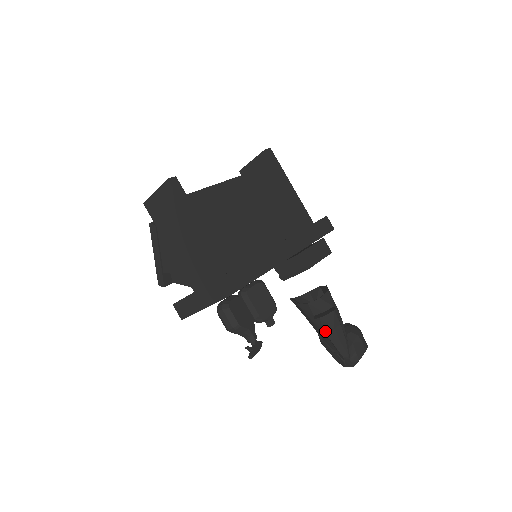
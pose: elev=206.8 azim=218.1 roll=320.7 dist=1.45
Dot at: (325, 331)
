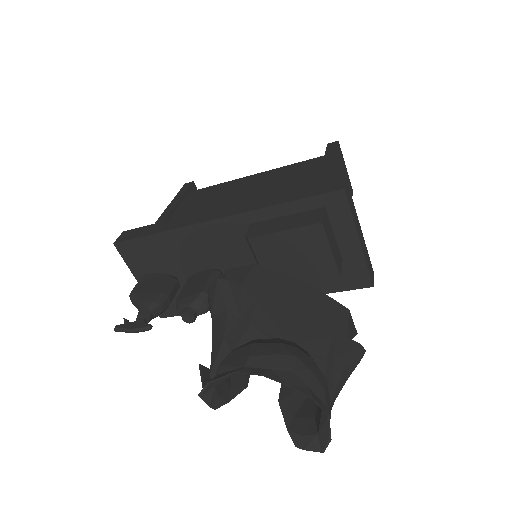
Dot at: occluded
